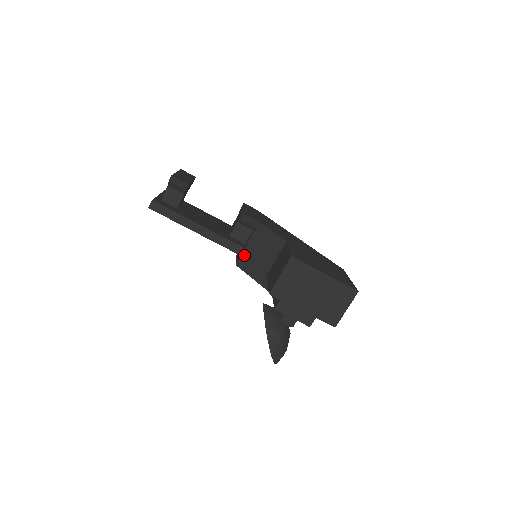
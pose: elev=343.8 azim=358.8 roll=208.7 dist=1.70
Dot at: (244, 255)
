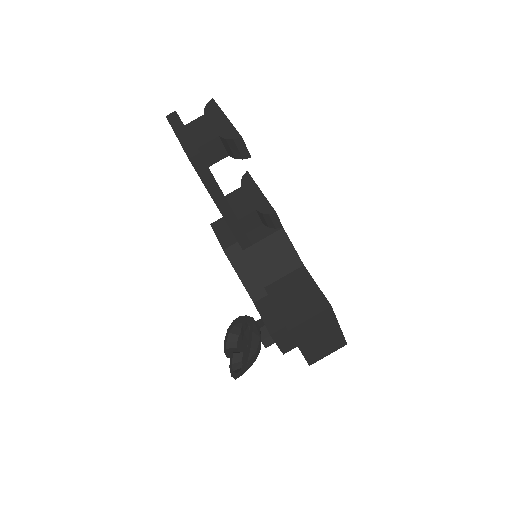
Dot at: (248, 252)
